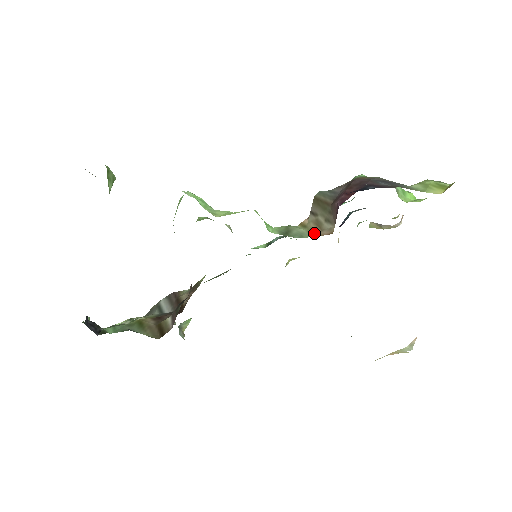
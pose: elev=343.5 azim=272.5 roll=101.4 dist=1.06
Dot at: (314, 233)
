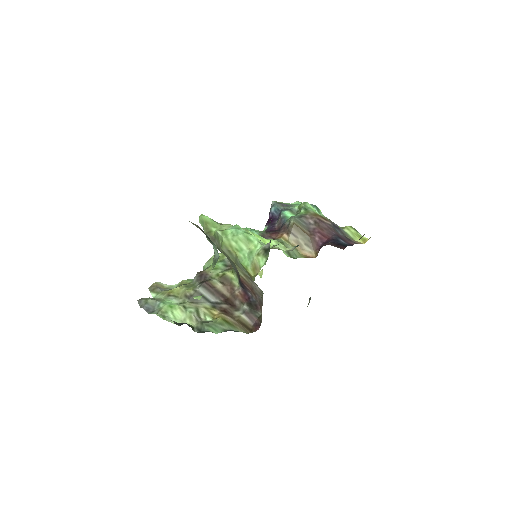
Dot at: (298, 250)
